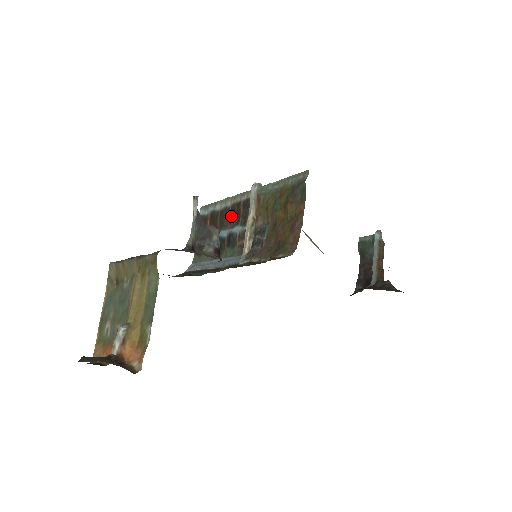
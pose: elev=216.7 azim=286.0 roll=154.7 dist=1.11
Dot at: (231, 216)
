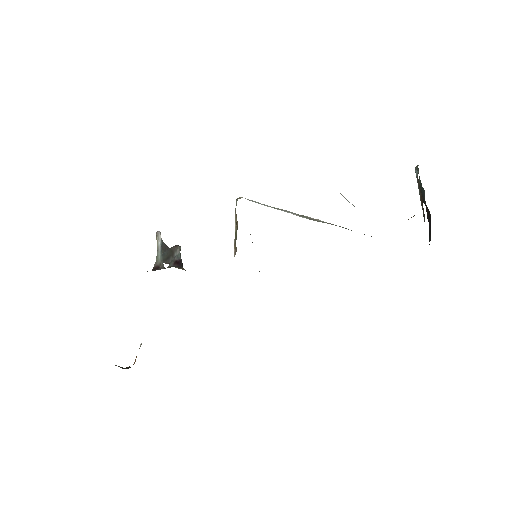
Dot at: occluded
